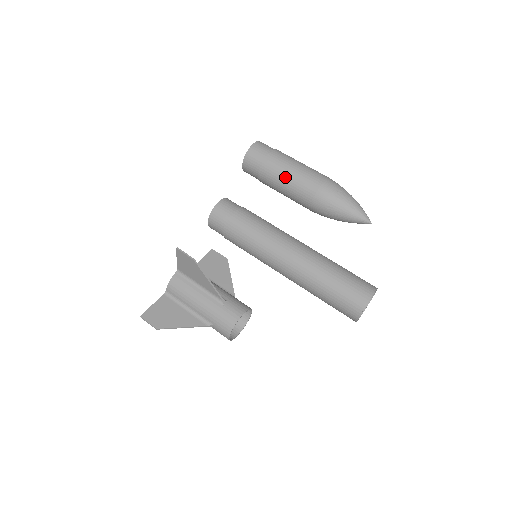
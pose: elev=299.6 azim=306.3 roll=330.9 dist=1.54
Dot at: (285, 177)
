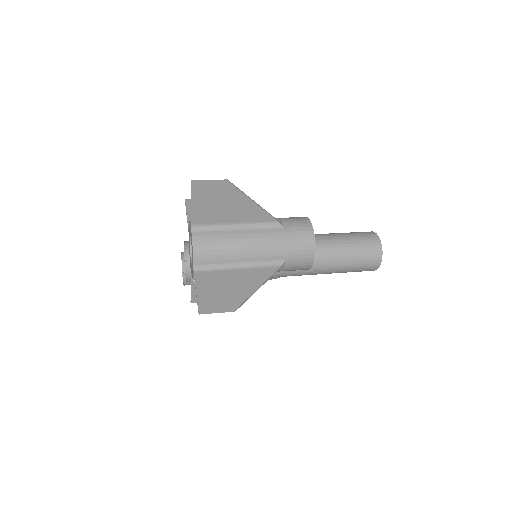
Dot at: occluded
